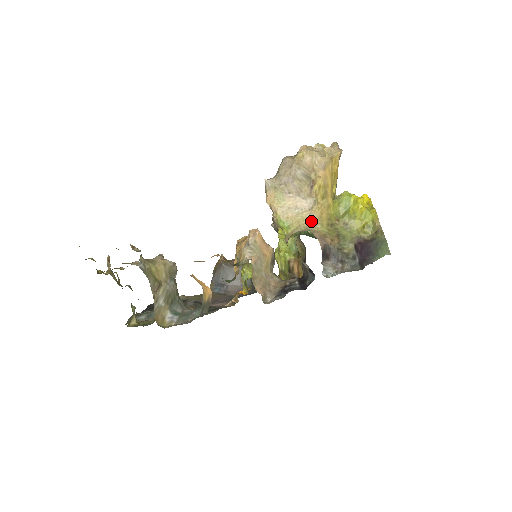
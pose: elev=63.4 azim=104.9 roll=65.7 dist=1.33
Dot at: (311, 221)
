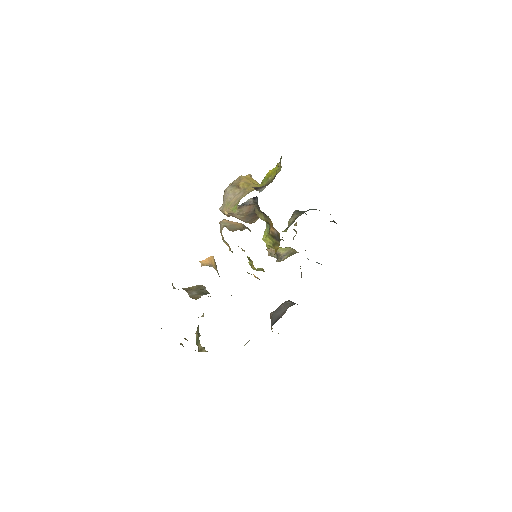
Dot at: occluded
